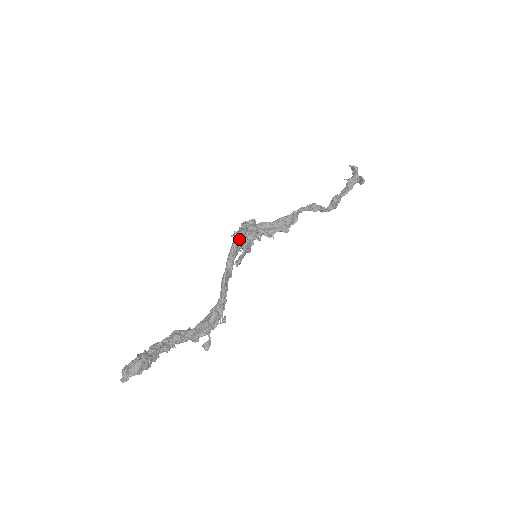
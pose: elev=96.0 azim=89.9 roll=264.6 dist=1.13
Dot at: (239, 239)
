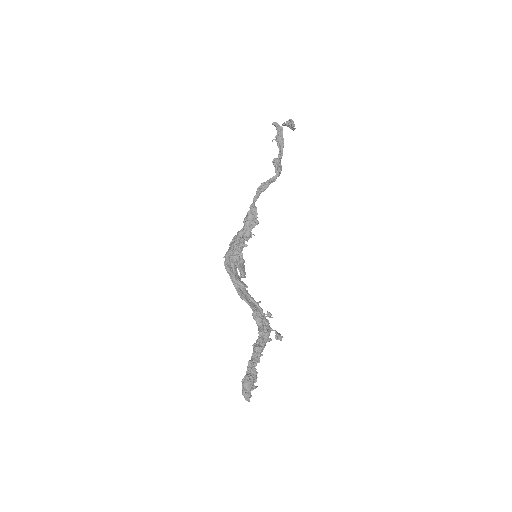
Dot at: (227, 263)
